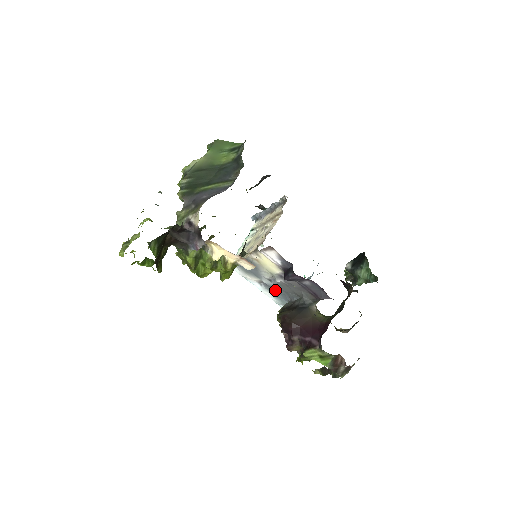
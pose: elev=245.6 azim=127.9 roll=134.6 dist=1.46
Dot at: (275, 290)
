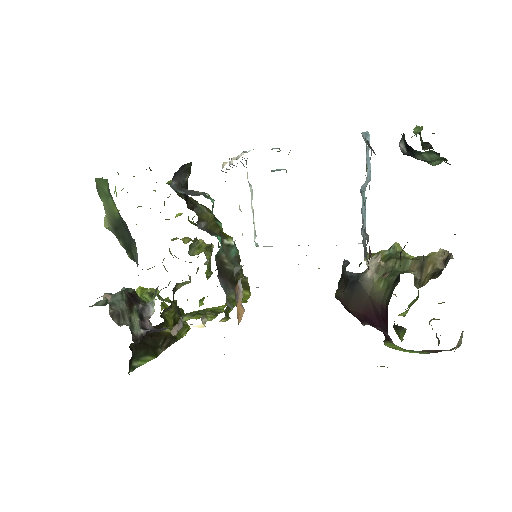
Dot at: occluded
